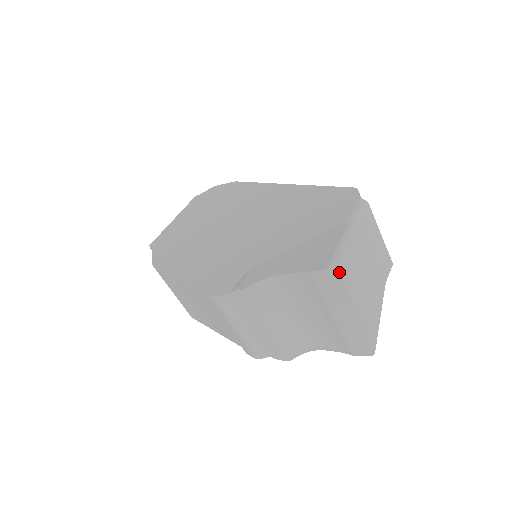
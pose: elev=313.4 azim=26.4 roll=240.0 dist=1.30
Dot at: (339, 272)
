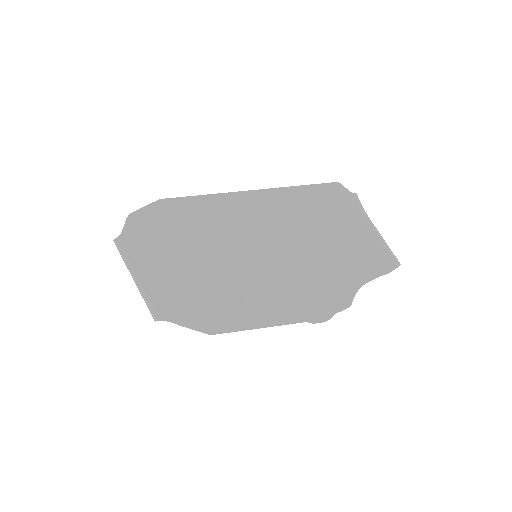
Dot at: (398, 261)
